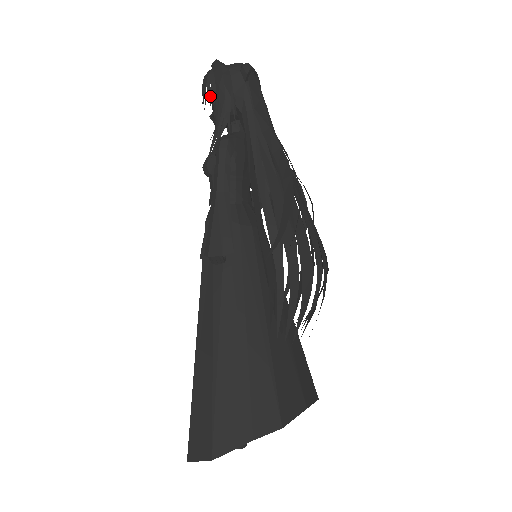
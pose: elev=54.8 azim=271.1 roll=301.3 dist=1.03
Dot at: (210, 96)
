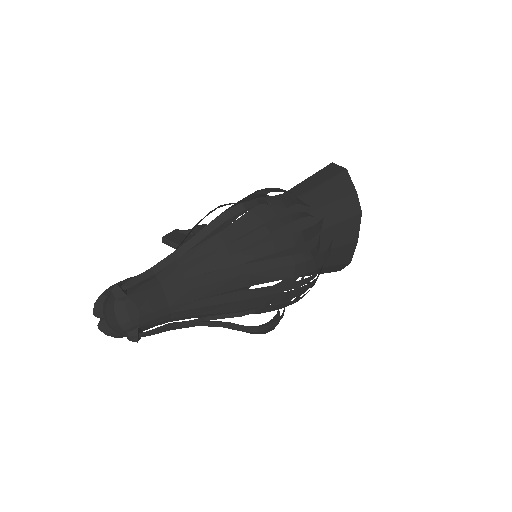
Dot at: occluded
